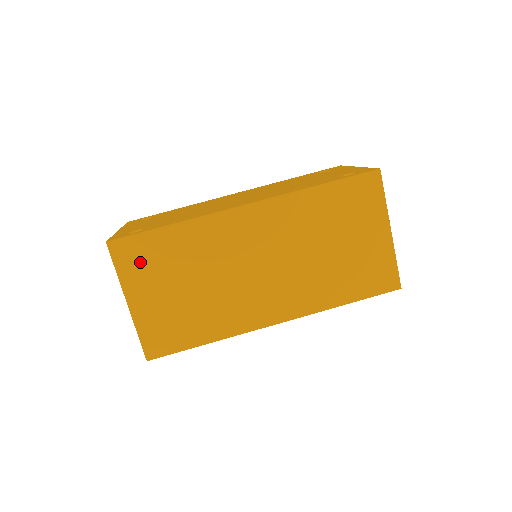
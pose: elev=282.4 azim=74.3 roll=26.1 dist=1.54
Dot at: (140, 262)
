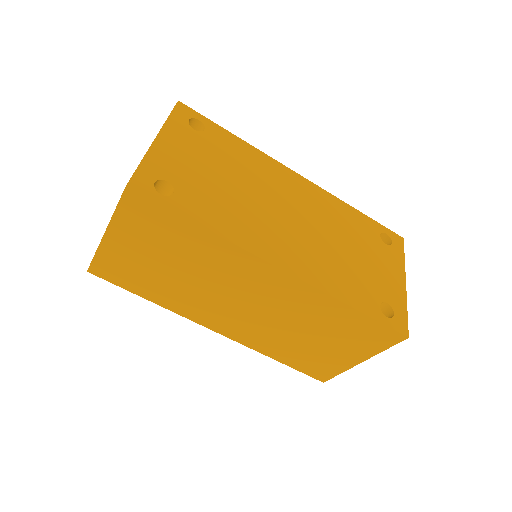
Dot at: (145, 223)
